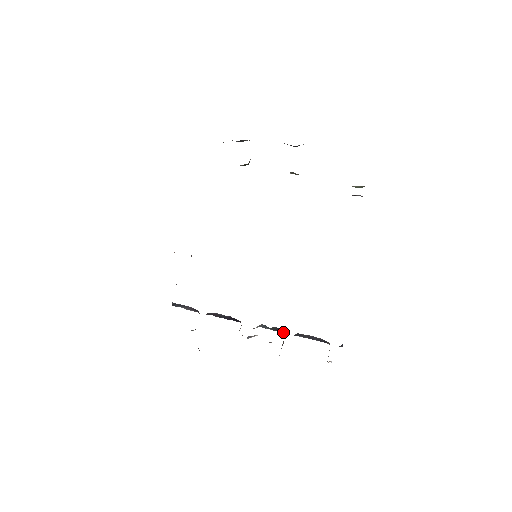
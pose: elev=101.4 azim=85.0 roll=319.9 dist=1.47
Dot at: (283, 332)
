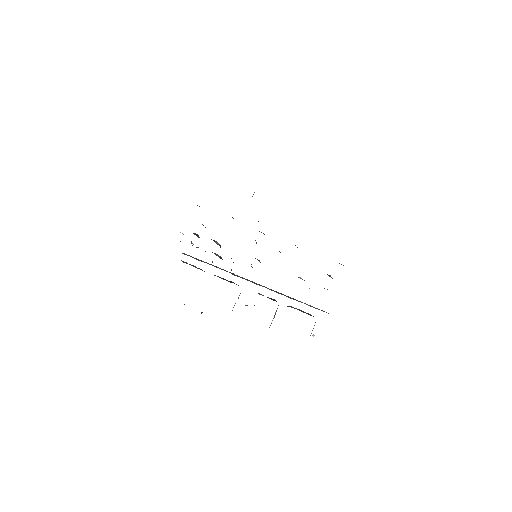
Dot at: occluded
